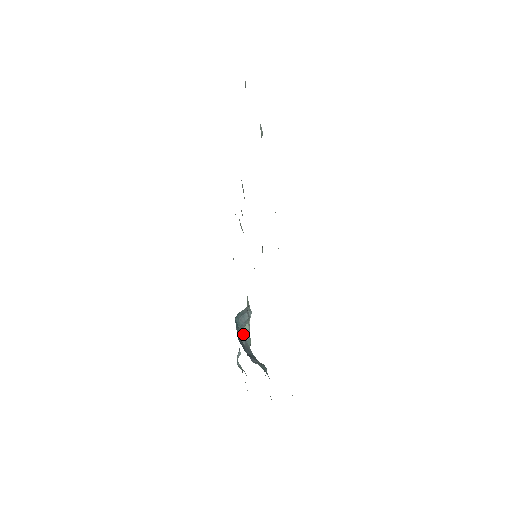
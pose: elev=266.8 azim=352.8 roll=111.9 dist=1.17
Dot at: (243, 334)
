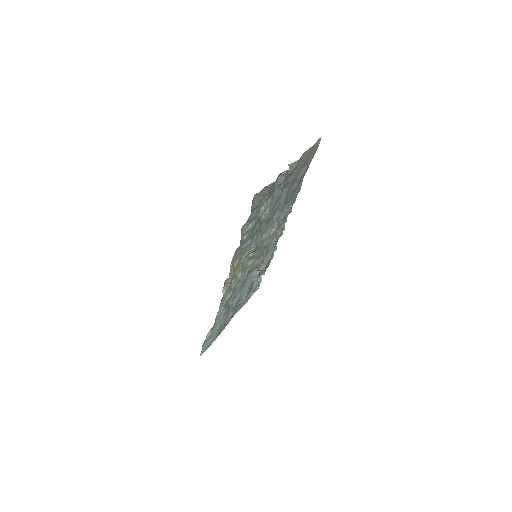
Dot at: (251, 274)
